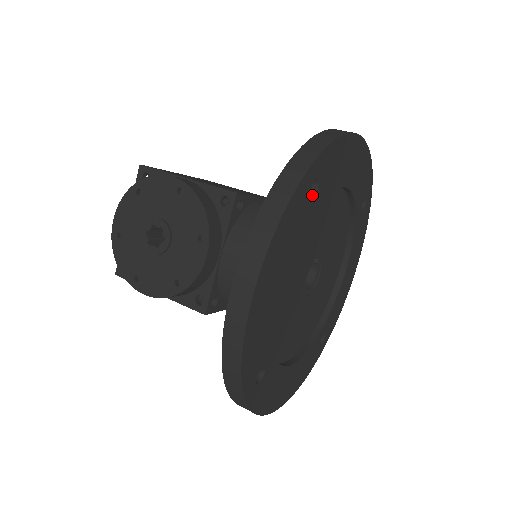
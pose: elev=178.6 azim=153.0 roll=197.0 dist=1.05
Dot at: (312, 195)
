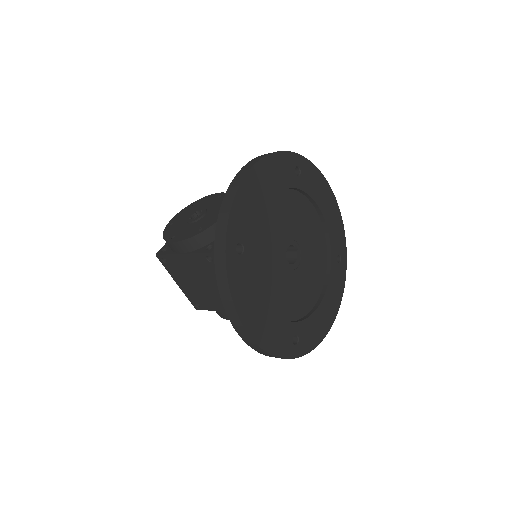
Dot at: occluded
